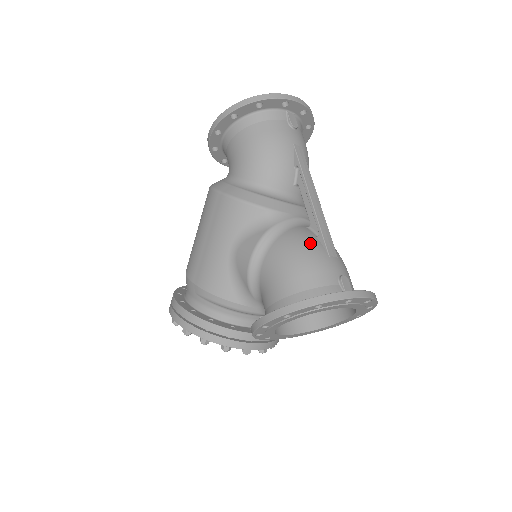
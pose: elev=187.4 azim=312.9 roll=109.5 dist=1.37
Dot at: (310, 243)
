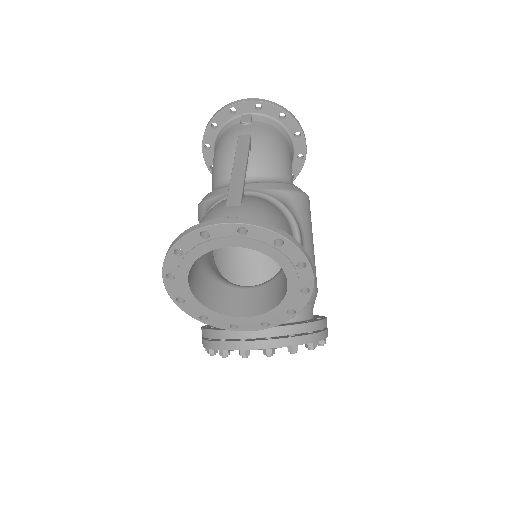
Dot at: (216, 205)
